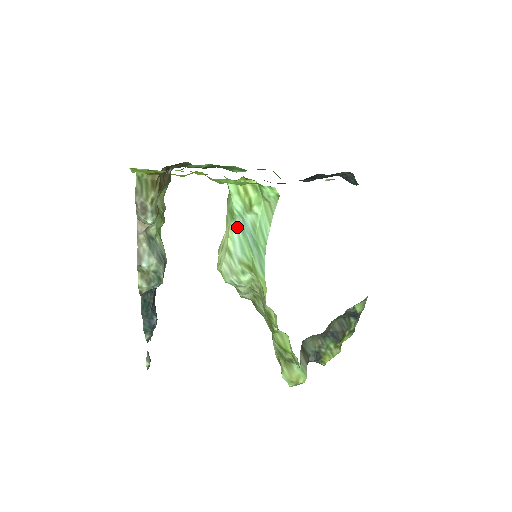
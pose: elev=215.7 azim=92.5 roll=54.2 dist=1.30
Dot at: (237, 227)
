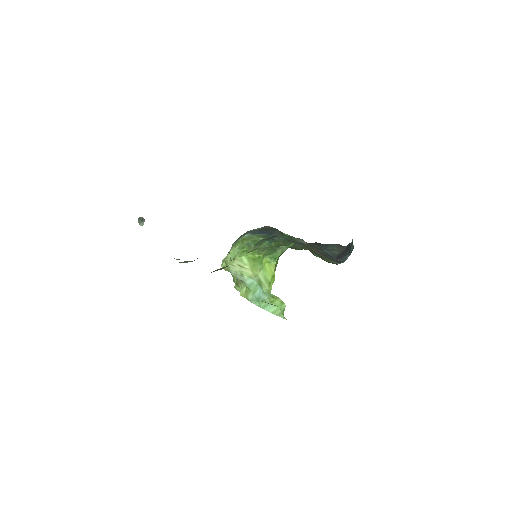
Dot at: occluded
